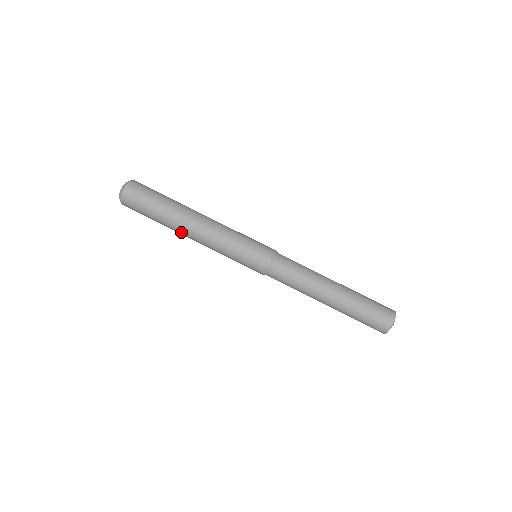
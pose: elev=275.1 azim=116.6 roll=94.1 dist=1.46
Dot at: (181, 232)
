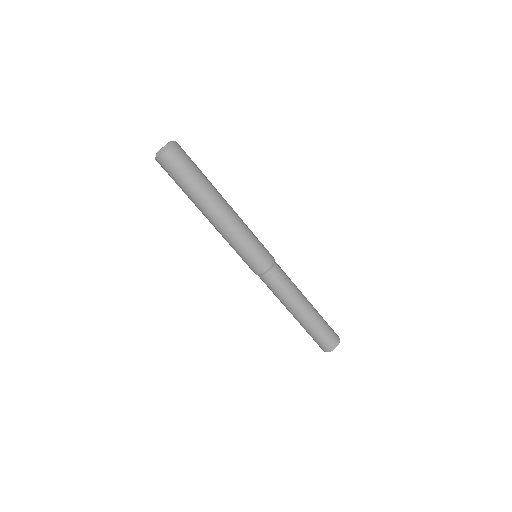
Dot at: (201, 211)
